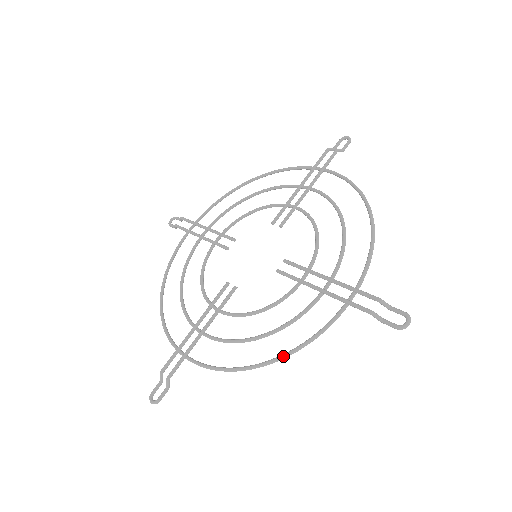
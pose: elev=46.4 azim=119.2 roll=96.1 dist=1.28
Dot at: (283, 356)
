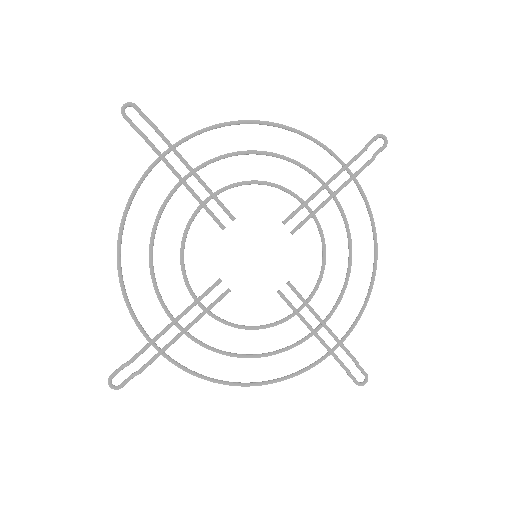
Dot at: occluded
